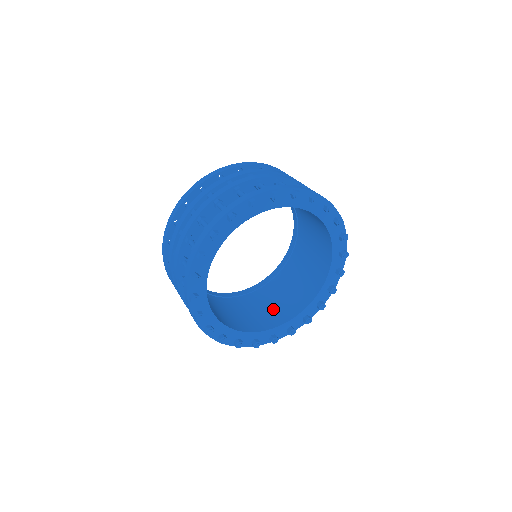
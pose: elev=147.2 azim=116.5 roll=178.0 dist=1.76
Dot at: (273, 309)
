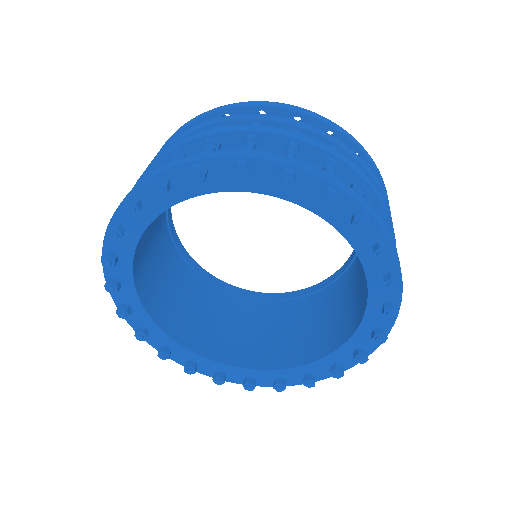
Dot at: (275, 340)
